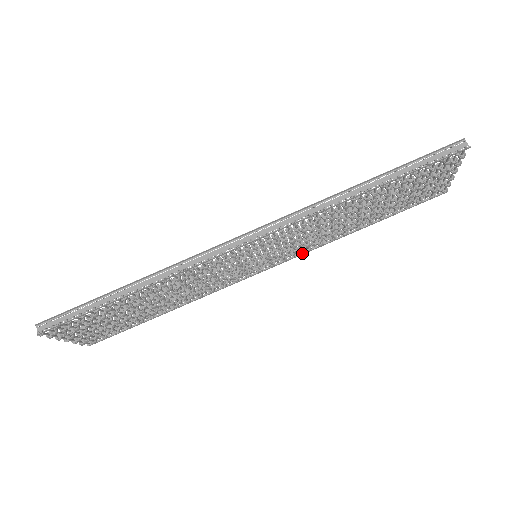
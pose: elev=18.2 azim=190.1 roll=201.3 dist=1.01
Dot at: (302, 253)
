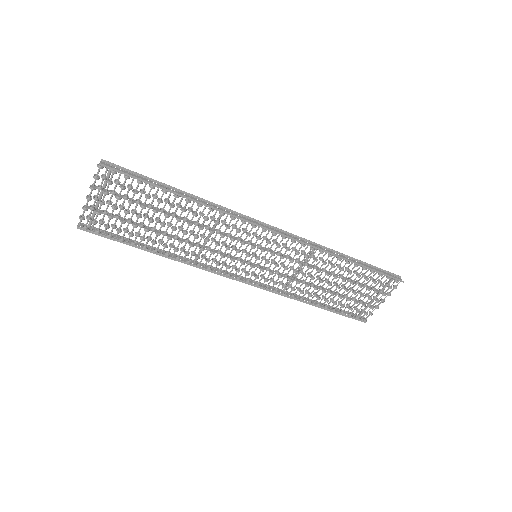
Dot at: (270, 290)
